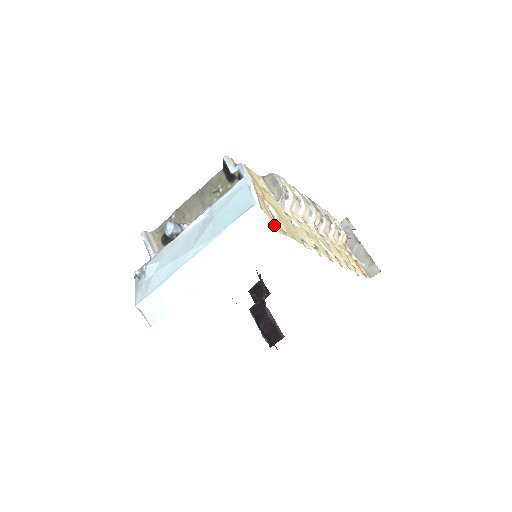
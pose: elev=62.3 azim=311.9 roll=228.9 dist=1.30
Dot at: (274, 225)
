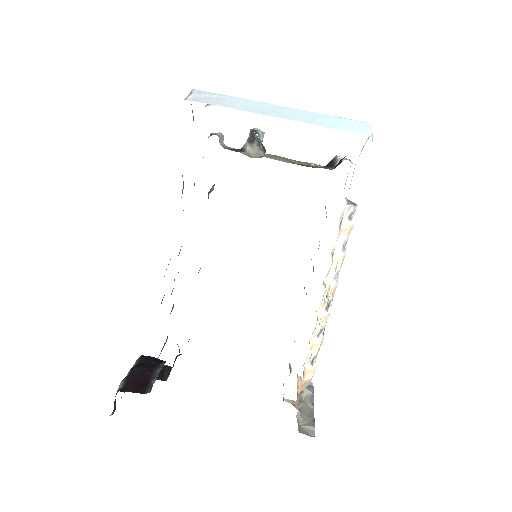
Dot at: occluded
